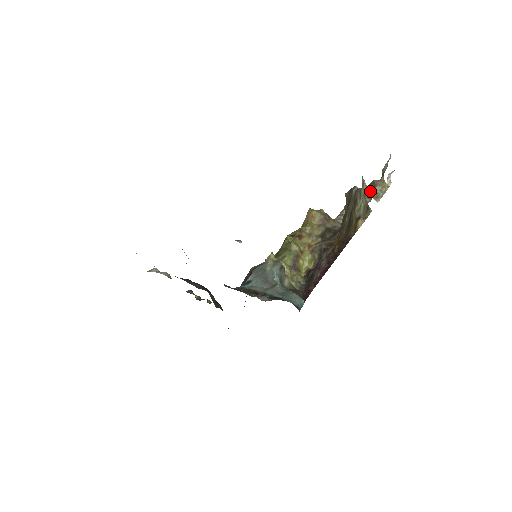
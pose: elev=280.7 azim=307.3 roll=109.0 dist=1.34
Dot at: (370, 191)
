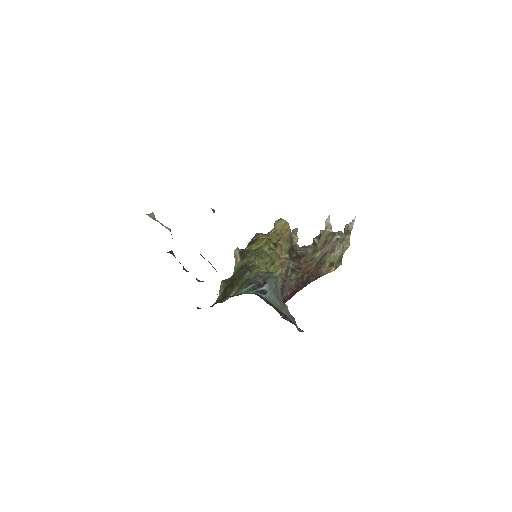
Dot at: occluded
